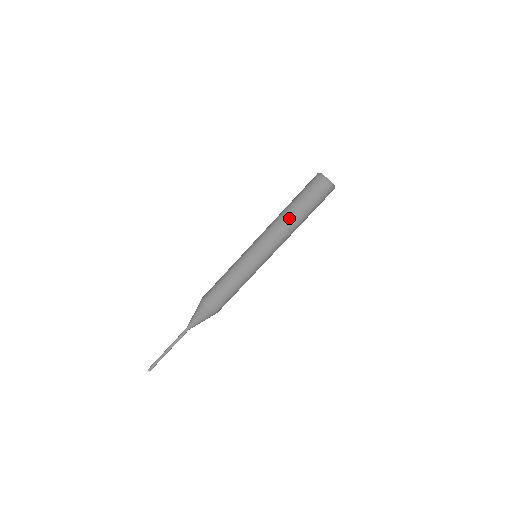
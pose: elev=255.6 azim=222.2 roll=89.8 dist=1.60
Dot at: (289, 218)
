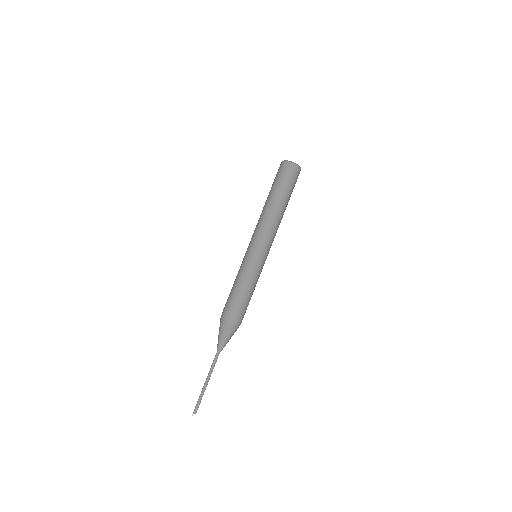
Dot at: (266, 206)
